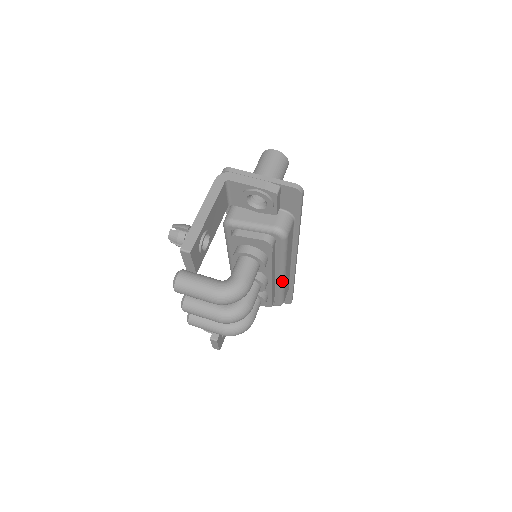
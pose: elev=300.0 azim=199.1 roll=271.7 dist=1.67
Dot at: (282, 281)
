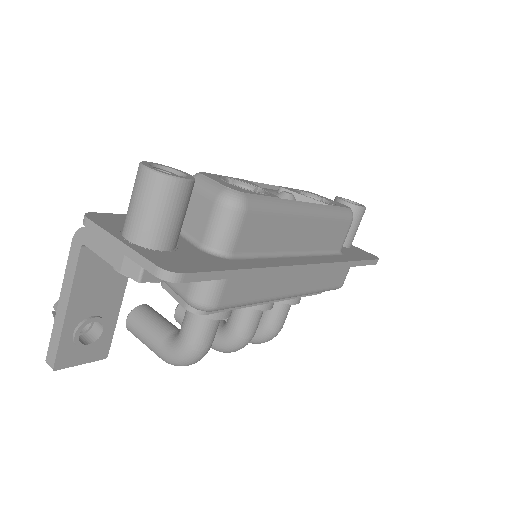
Dot at: (296, 296)
